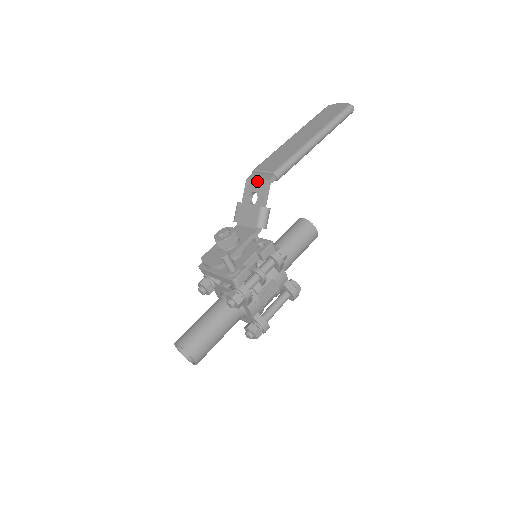
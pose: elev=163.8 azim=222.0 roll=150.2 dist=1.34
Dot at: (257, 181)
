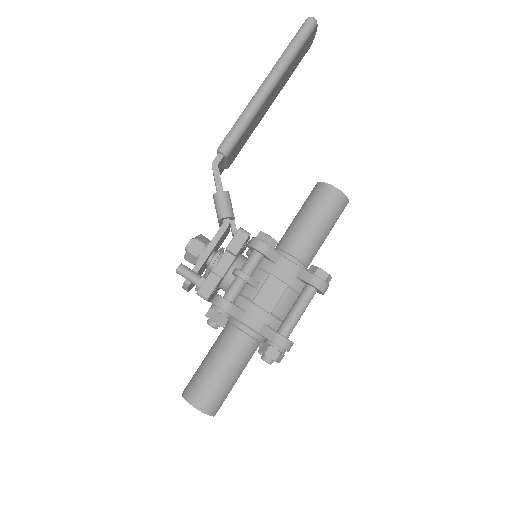
Dot at: occluded
